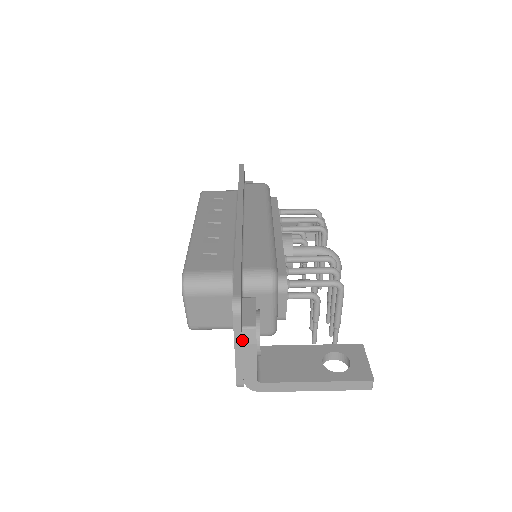
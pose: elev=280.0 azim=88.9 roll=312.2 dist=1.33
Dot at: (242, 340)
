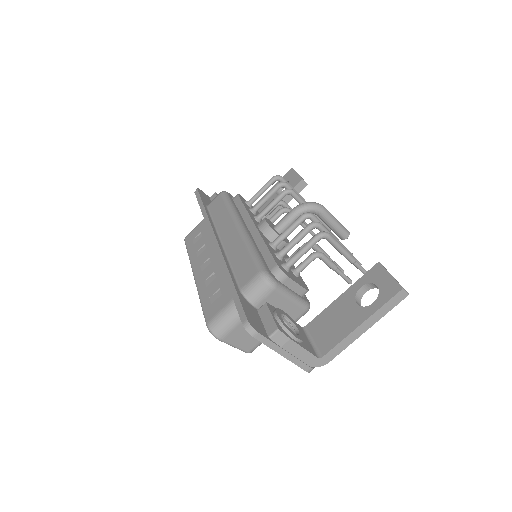
Dot at: (278, 345)
